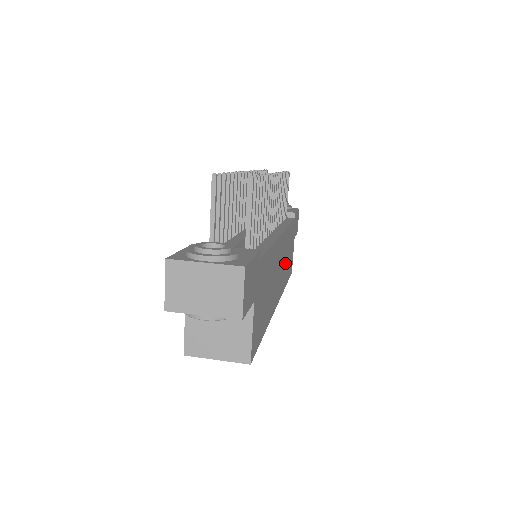
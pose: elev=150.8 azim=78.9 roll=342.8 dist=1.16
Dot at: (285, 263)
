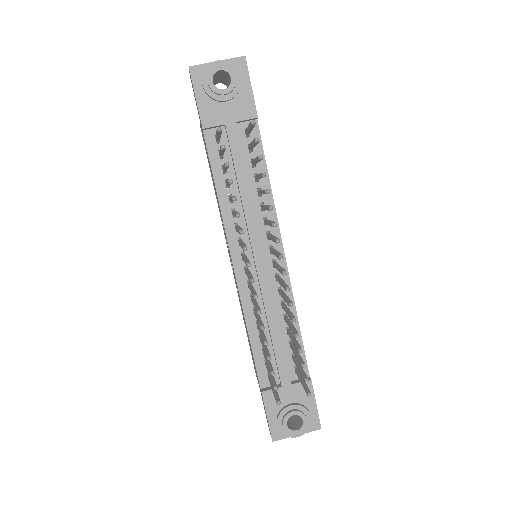
Dot at: occluded
